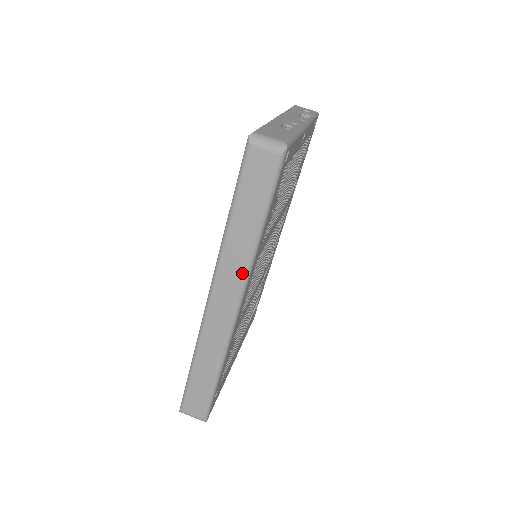
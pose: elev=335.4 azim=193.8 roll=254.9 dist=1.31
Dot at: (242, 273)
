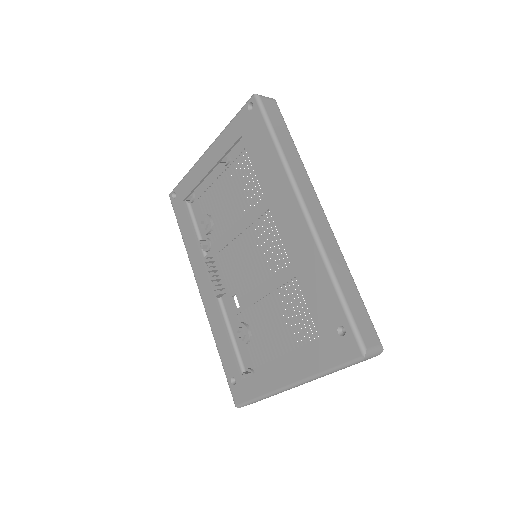
Dot at: (308, 180)
